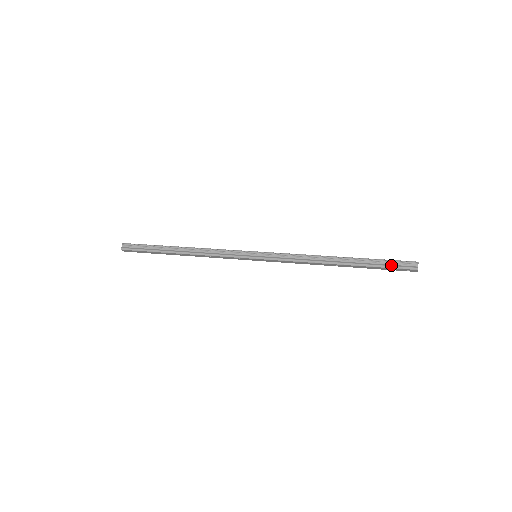
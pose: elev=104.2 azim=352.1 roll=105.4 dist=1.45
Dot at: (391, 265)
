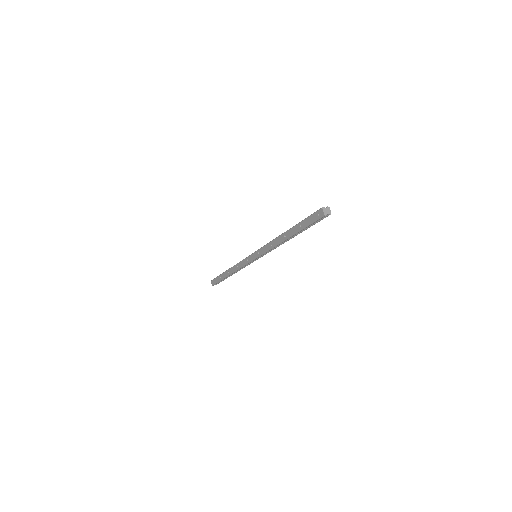
Dot at: (311, 216)
